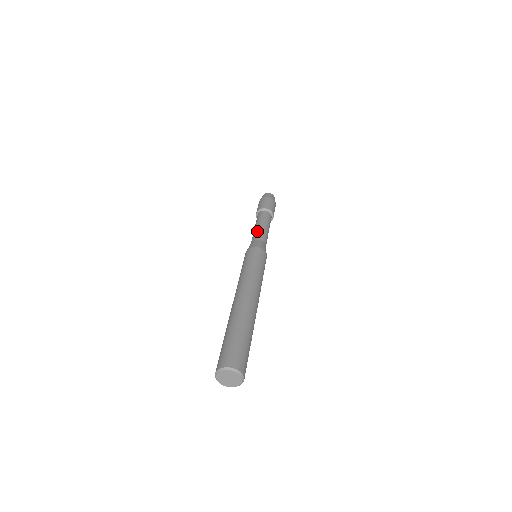
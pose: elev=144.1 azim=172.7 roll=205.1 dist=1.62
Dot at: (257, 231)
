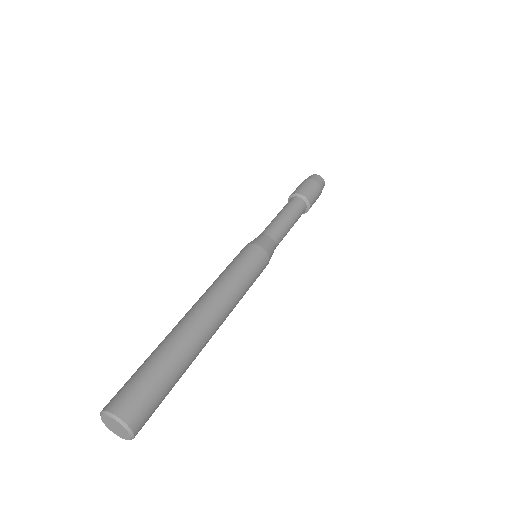
Dot at: (282, 226)
